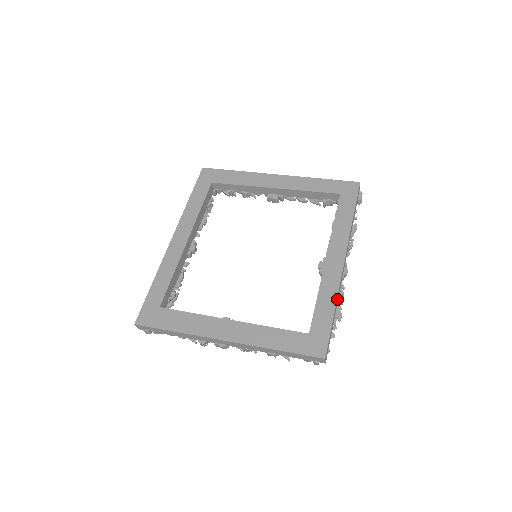
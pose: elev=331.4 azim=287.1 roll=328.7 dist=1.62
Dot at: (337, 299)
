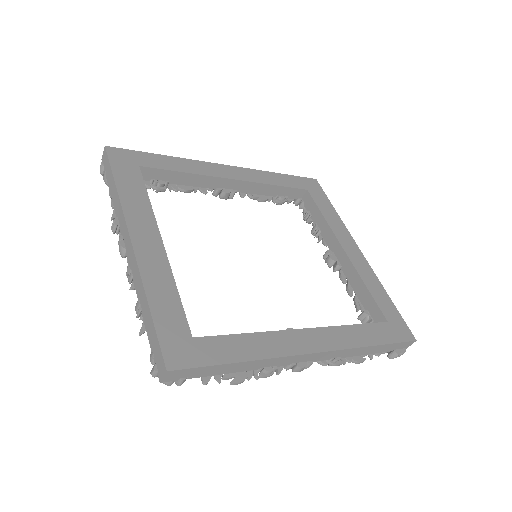
Dot at: (260, 362)
